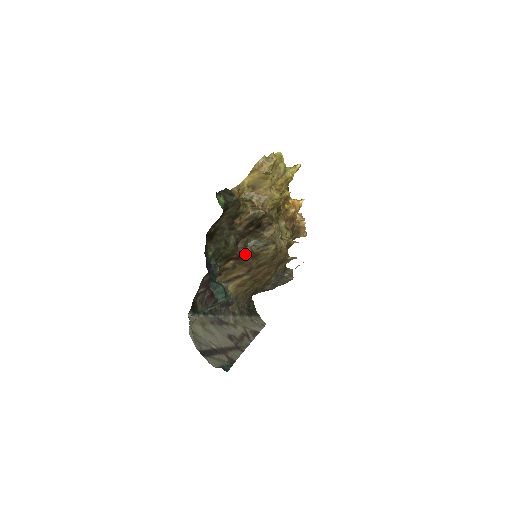
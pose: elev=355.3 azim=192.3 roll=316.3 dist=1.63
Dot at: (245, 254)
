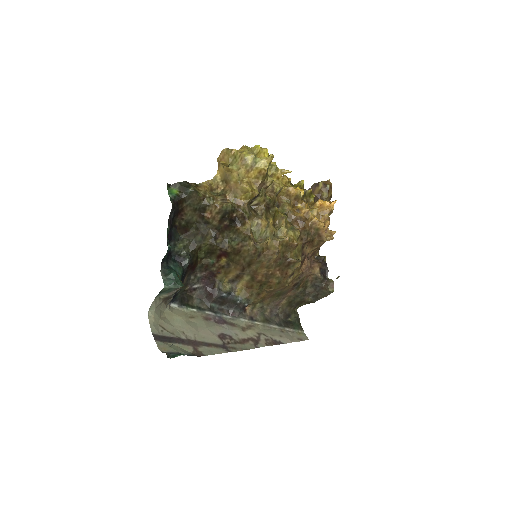
Dot at: (226, 250)
